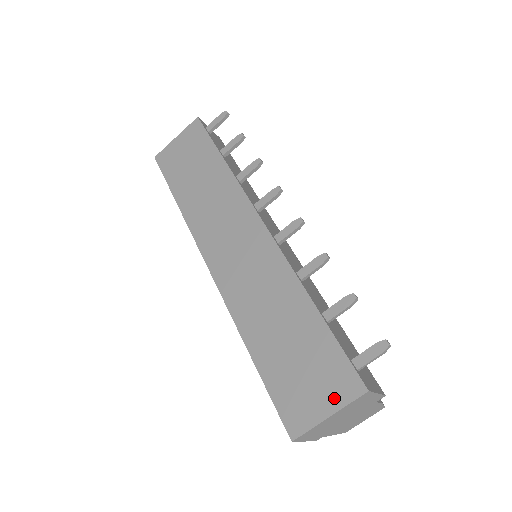
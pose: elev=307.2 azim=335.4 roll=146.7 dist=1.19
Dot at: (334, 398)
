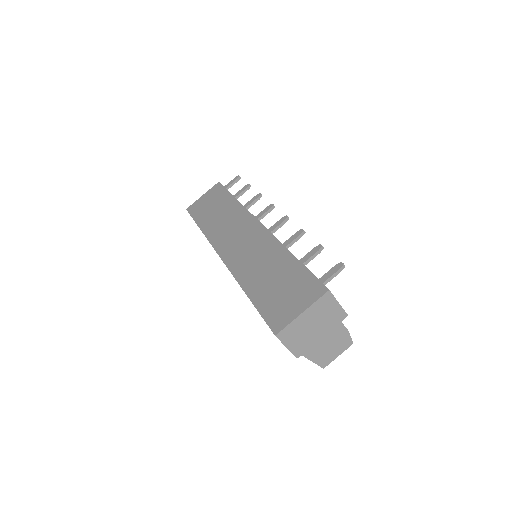
Dot at: (306, 301)
